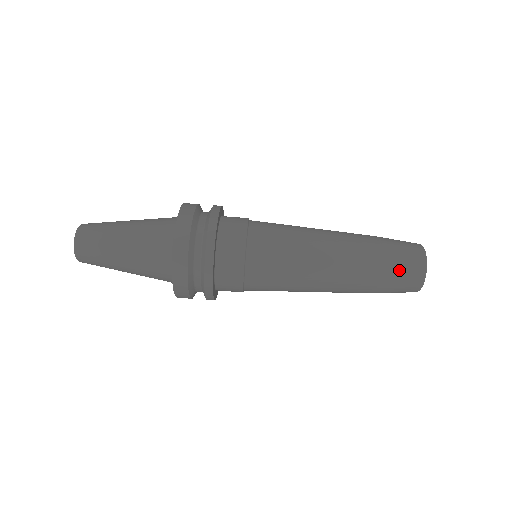
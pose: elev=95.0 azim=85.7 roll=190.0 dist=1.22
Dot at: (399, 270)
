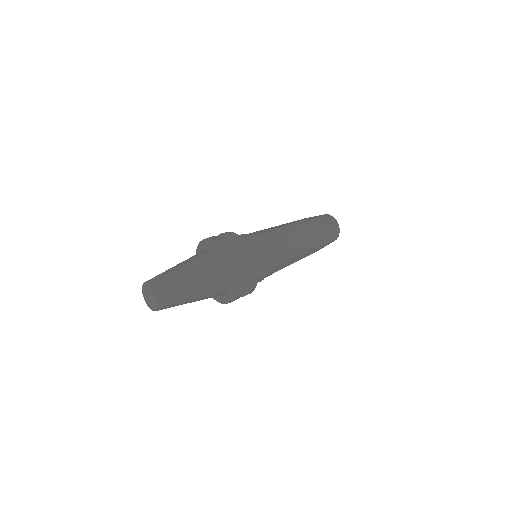
Dot at: (326, 222)
